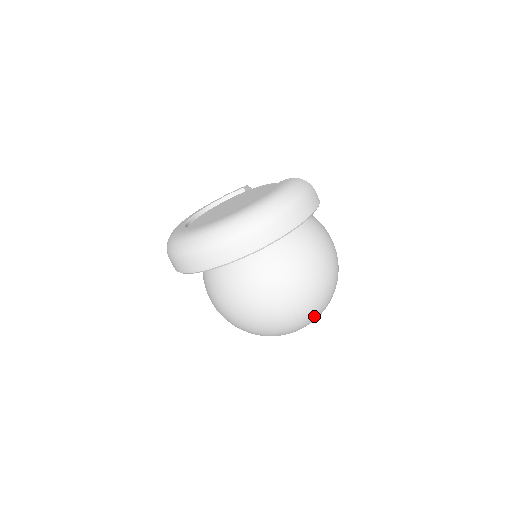
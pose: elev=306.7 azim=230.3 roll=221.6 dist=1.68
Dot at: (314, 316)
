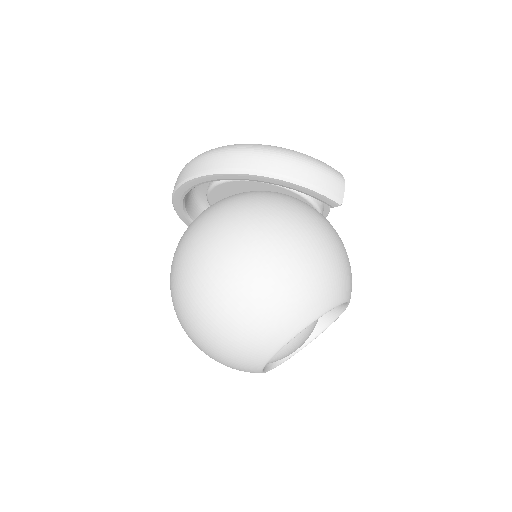
Dot at: (235, 324)
